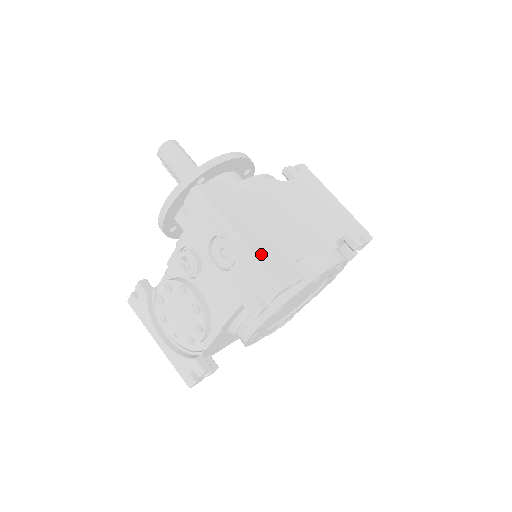
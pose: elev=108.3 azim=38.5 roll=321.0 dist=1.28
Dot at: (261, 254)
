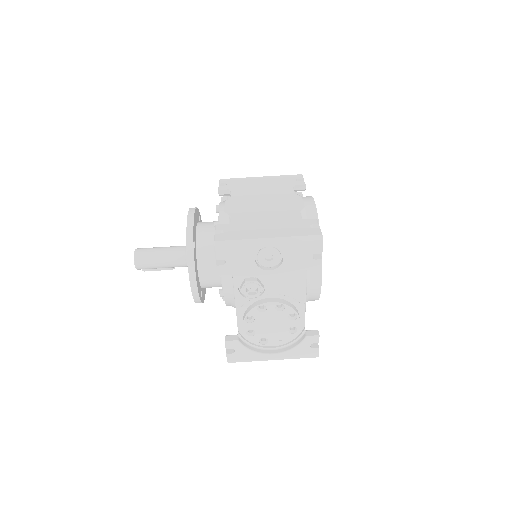
Dot at: (290, 234)
